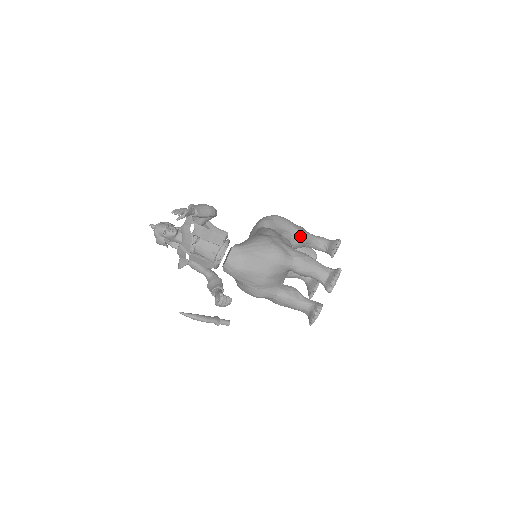
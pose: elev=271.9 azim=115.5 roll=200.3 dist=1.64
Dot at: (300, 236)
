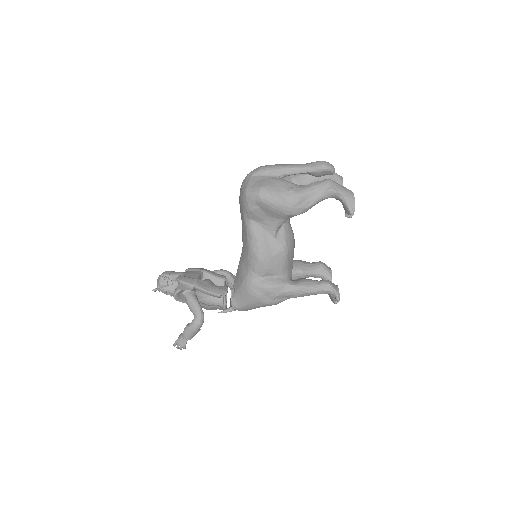
Dot at: occluded
